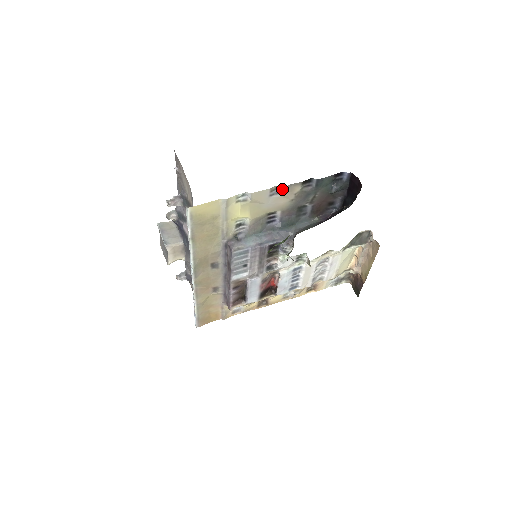
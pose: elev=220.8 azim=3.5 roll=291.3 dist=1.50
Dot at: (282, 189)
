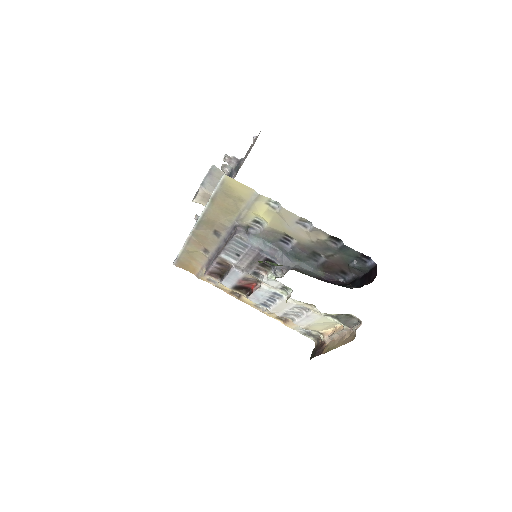
Dot at: (310, 226)
